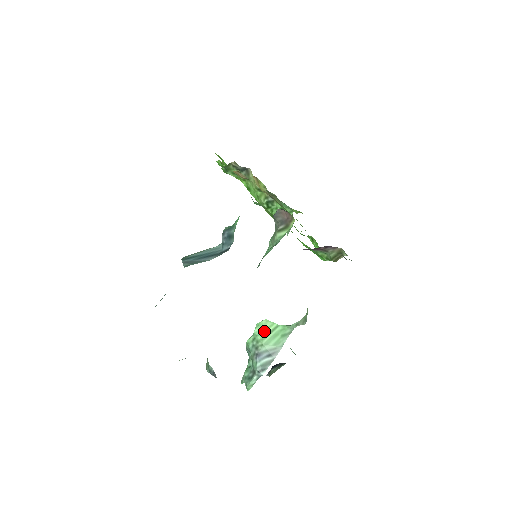
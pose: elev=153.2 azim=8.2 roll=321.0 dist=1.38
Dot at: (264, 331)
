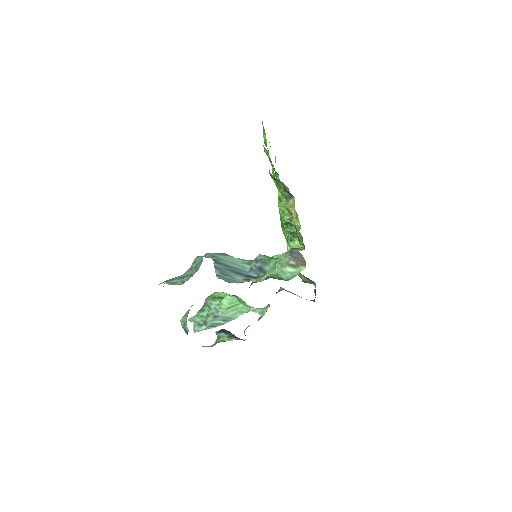
Dot at: (229, 304)
